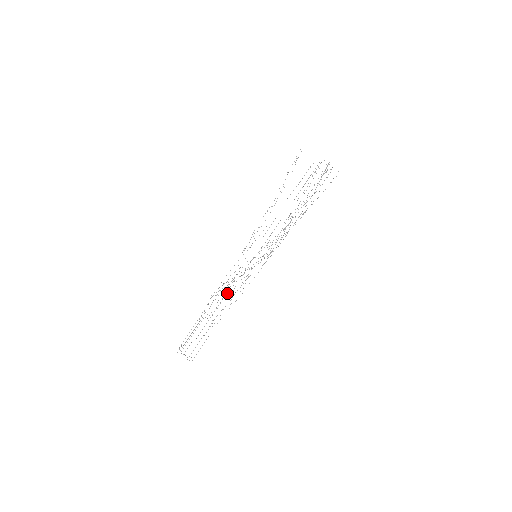
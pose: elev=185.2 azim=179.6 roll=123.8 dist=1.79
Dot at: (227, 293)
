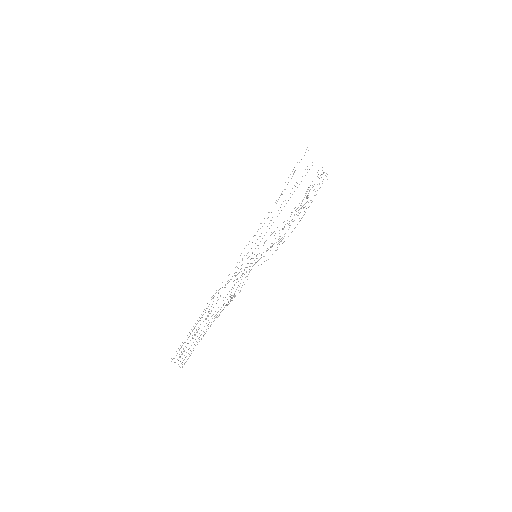
Dot at: occluded
